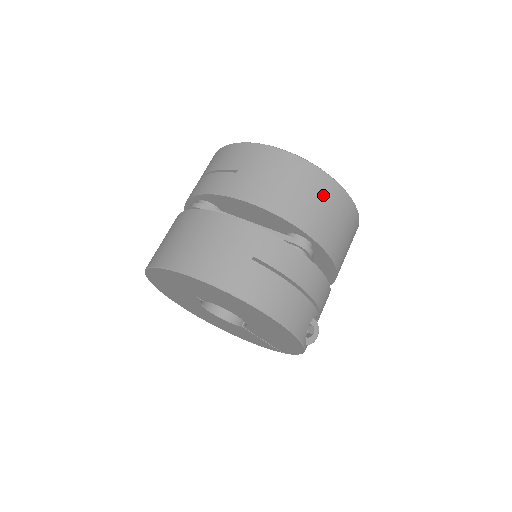
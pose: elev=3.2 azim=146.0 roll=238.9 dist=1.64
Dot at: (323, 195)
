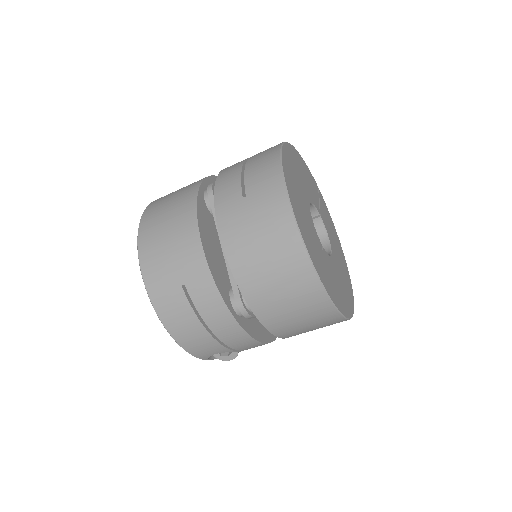
Dot at: (293, 286)
